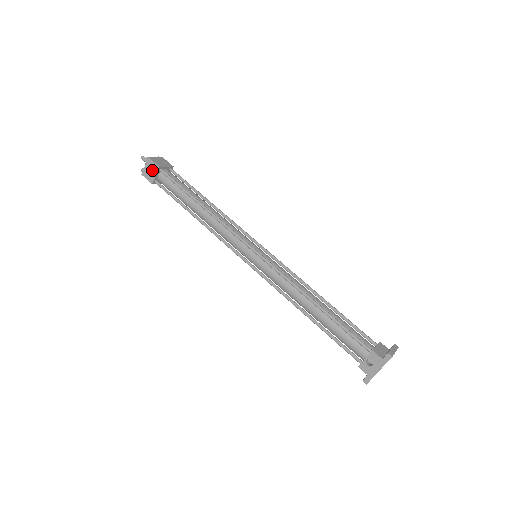
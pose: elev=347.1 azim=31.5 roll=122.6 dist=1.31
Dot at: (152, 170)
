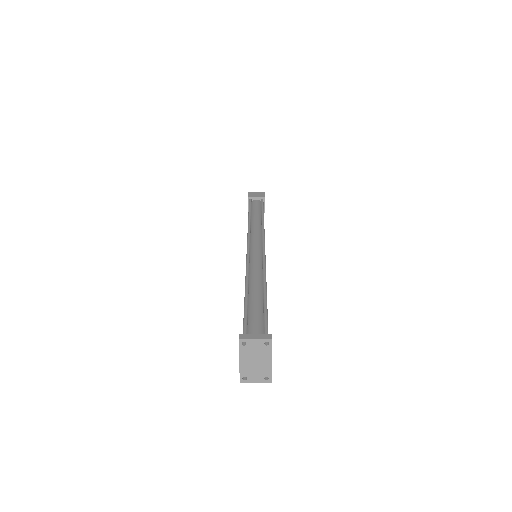
Dot at: occluded
